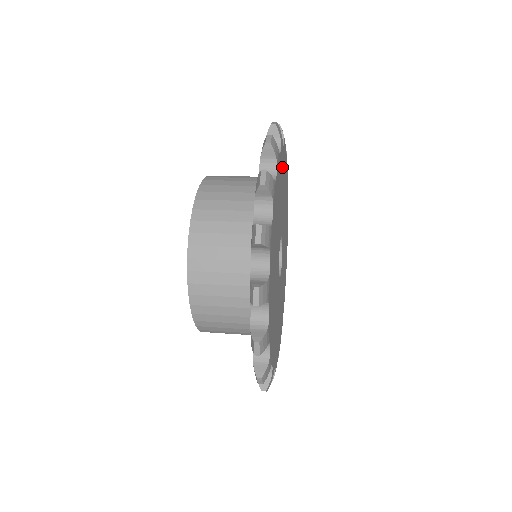
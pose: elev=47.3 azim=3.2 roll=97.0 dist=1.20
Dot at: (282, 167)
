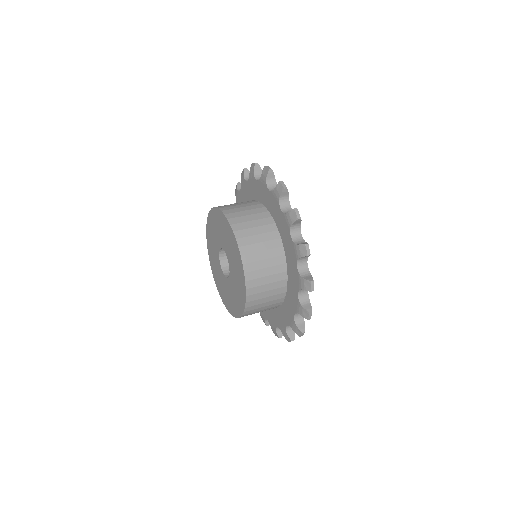
Dot at: occluded
